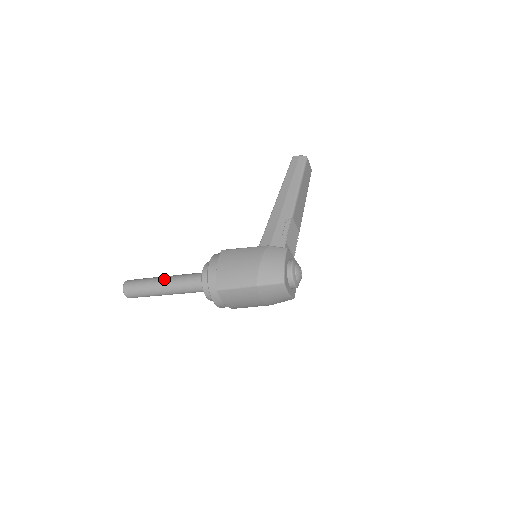
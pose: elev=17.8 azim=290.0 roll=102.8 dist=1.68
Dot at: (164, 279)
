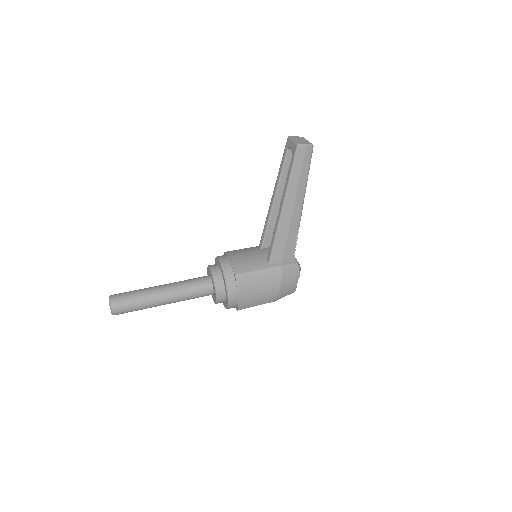
Dot at: (165, 299)
